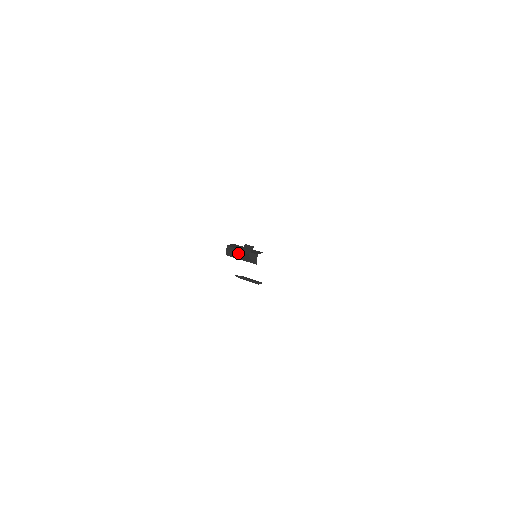
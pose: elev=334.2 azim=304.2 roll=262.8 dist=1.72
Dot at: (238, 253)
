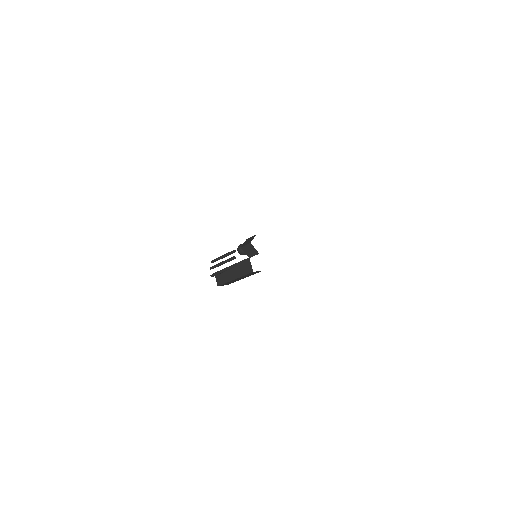
Dot at: (241, 244)
